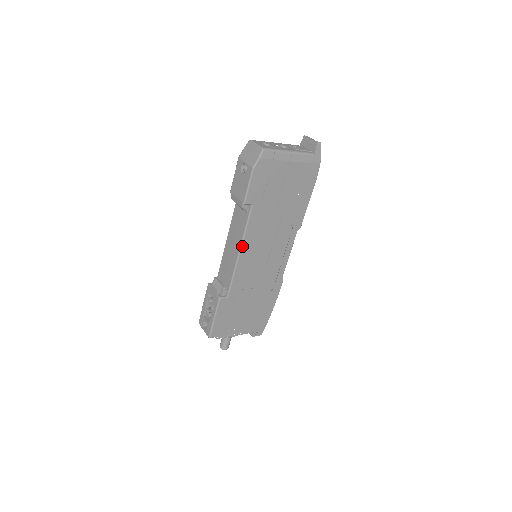
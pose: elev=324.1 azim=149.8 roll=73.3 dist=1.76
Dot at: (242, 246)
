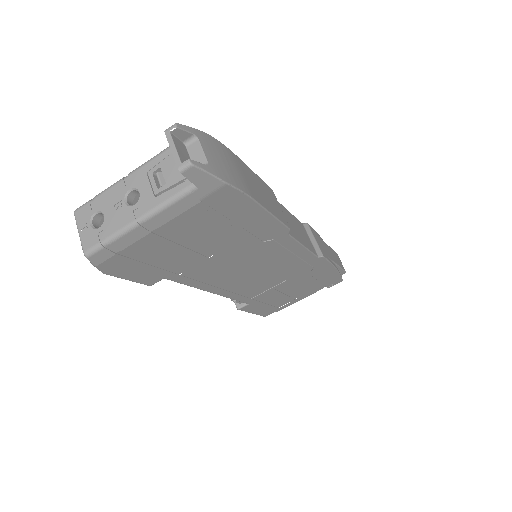
Dot at: (208, 290)
